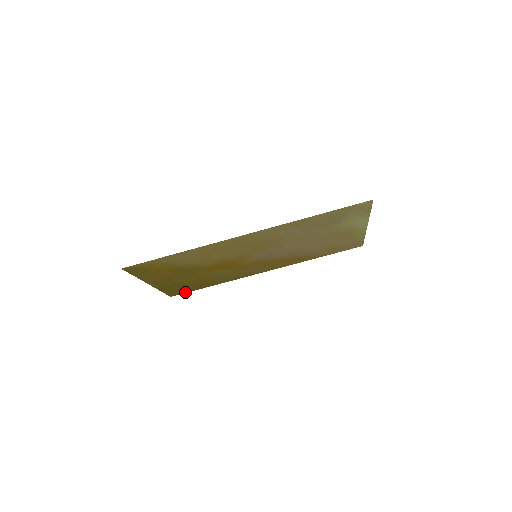
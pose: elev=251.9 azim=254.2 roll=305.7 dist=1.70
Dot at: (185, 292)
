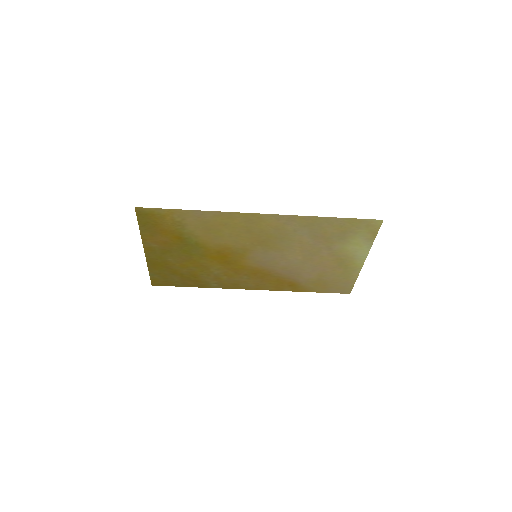
Dot at: (168, 285)
